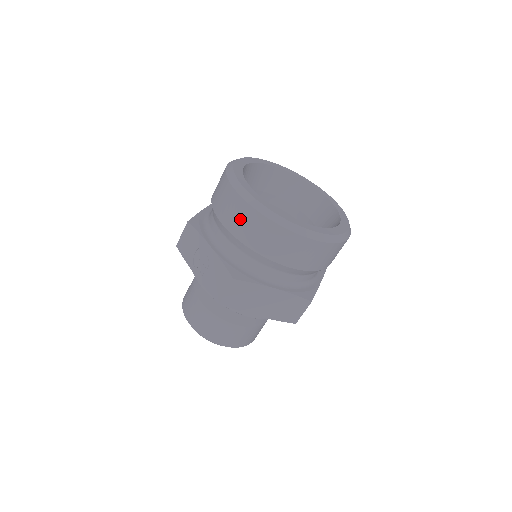
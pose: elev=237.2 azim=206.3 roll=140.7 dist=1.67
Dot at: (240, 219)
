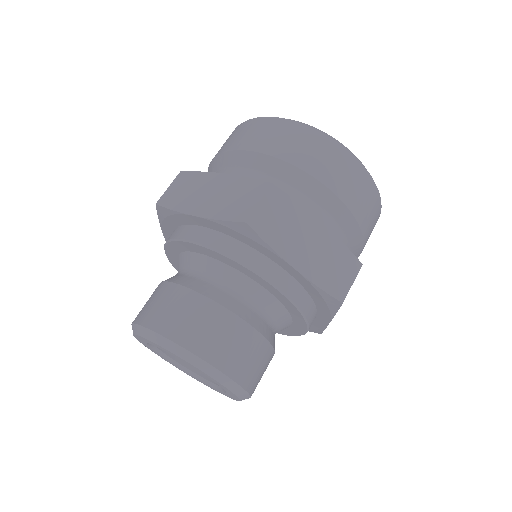
Dot at: occluded
